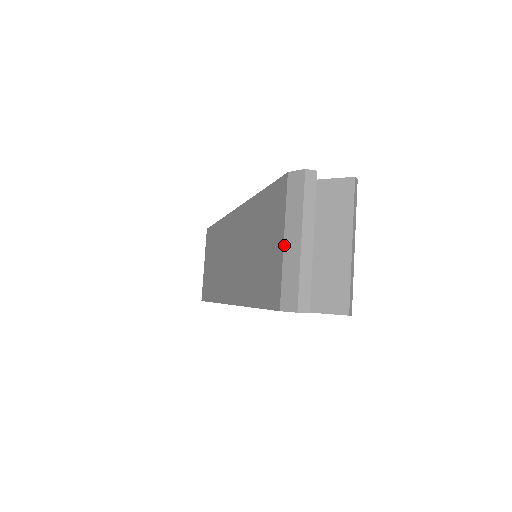
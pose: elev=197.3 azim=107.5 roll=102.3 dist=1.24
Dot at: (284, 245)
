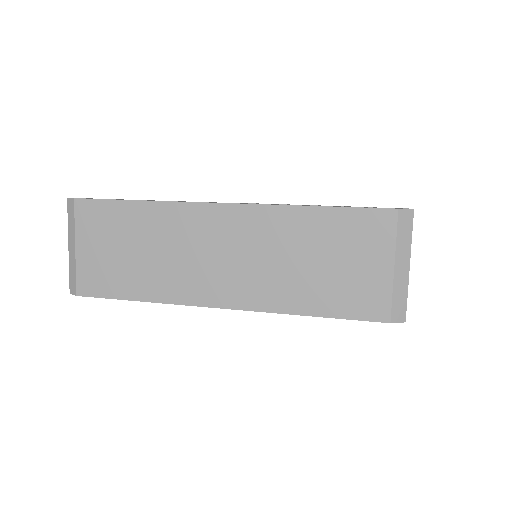
Dot at: (395, 271)
